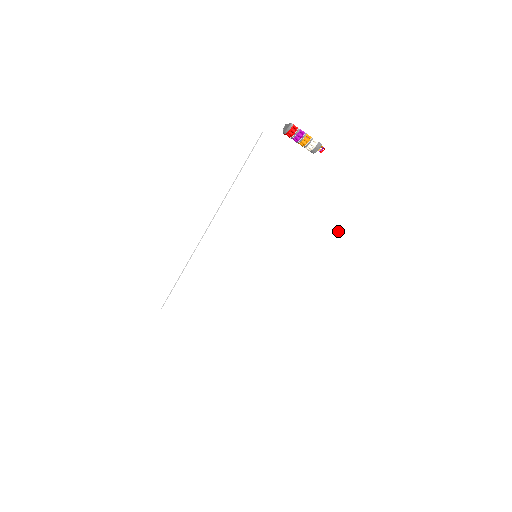
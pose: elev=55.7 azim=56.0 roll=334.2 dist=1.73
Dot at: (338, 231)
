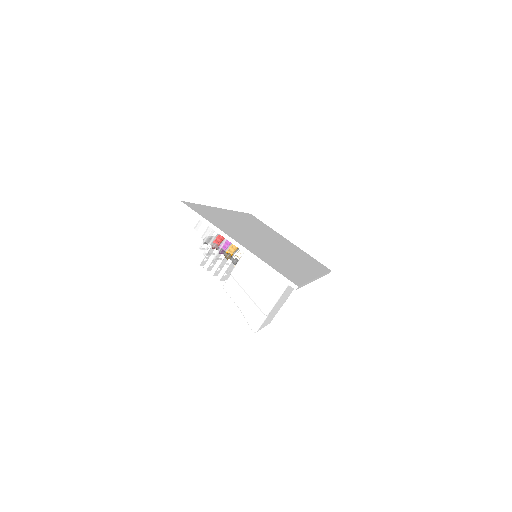
Dot at: occluded
